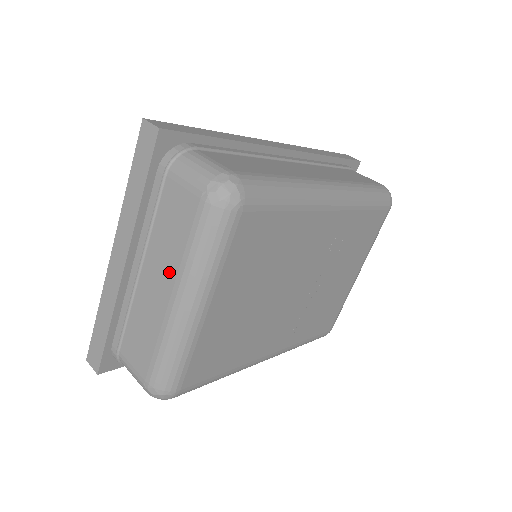
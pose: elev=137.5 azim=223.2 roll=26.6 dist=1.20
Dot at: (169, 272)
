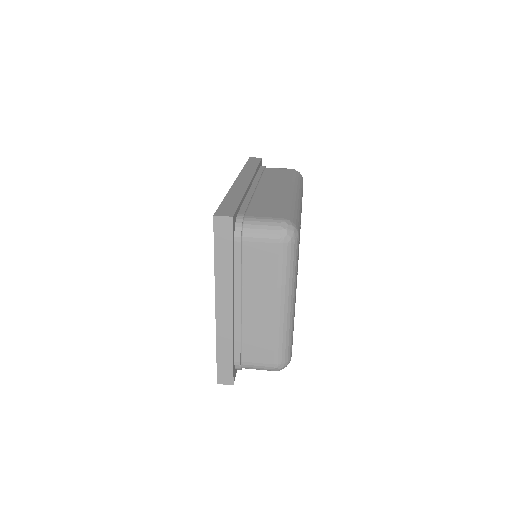
Dot at: (269, 294)
